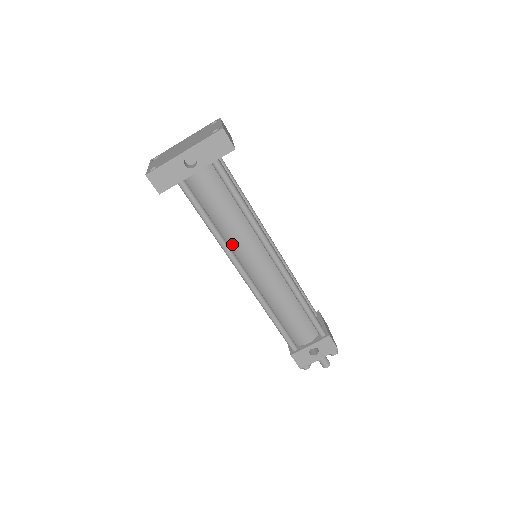
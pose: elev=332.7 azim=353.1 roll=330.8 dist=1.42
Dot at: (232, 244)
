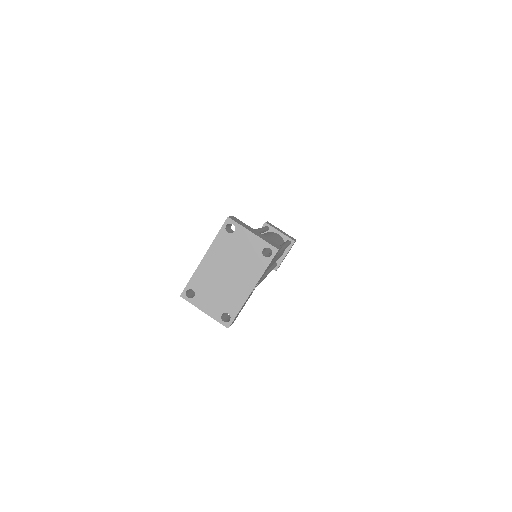
Dot at: occluded
